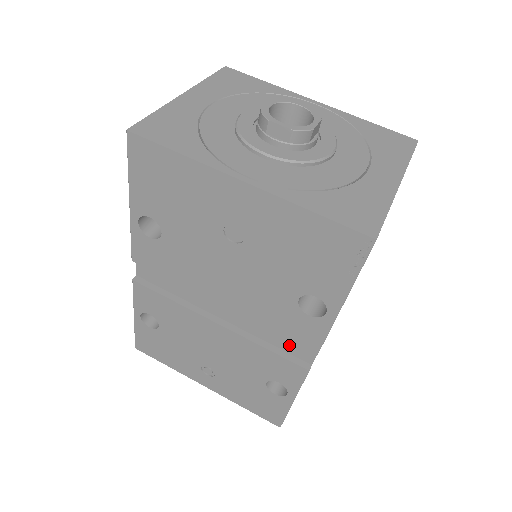
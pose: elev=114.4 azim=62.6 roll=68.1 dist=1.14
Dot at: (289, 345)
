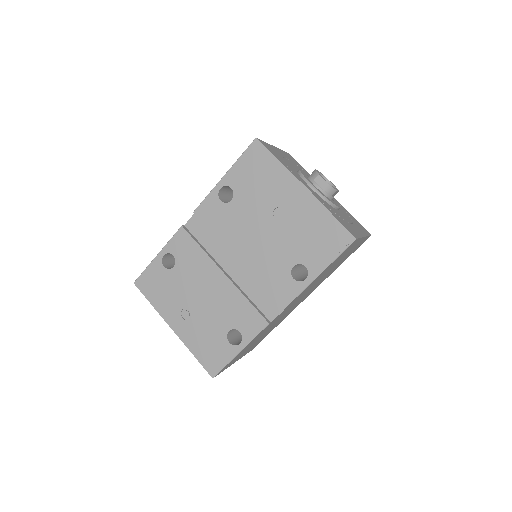
Dot at: (264, 303)
